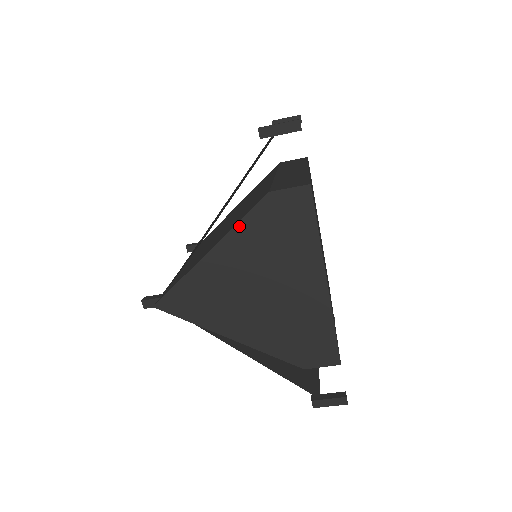
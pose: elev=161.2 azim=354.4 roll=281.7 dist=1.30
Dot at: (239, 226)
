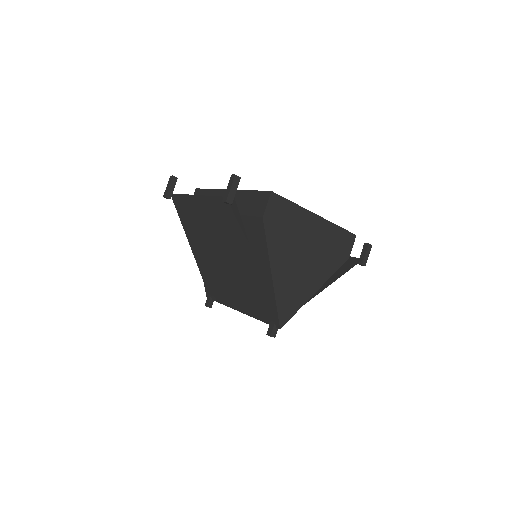
Dot at: (269, 247)
